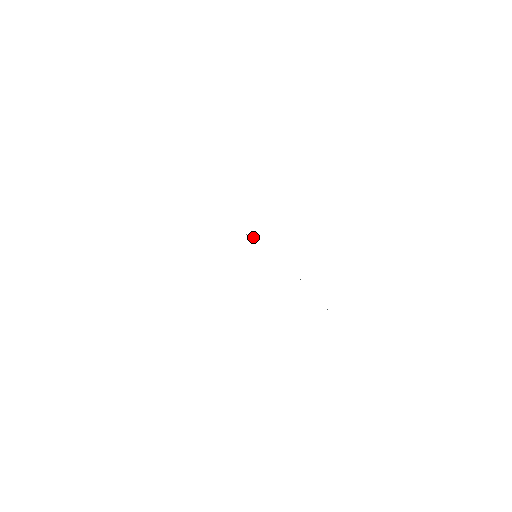
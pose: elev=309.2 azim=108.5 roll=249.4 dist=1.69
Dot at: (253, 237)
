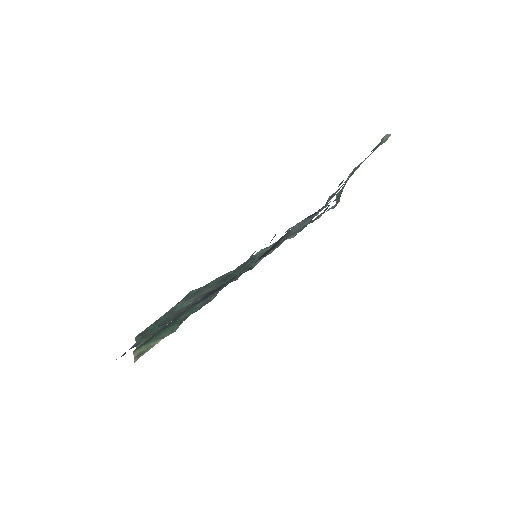
Dot at: (258, 261)
